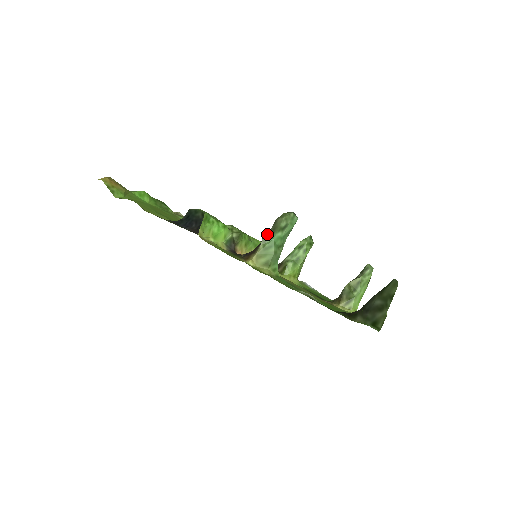
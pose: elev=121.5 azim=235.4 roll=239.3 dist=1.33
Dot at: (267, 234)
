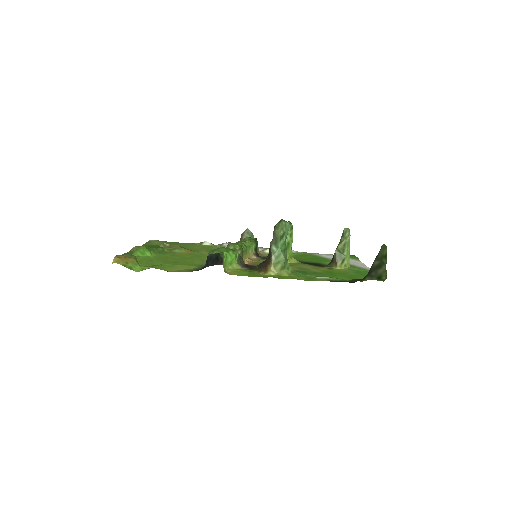
Dot at: (273, 246)
